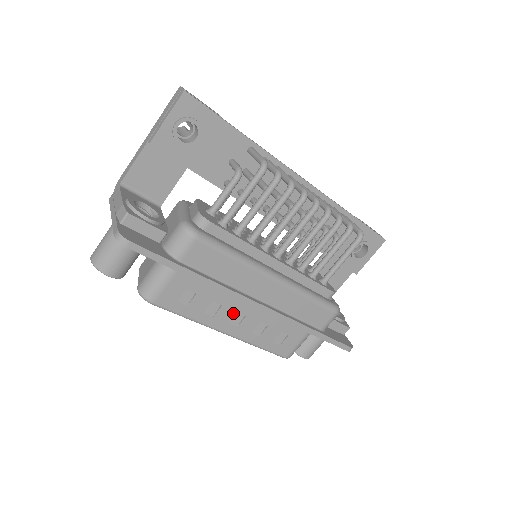
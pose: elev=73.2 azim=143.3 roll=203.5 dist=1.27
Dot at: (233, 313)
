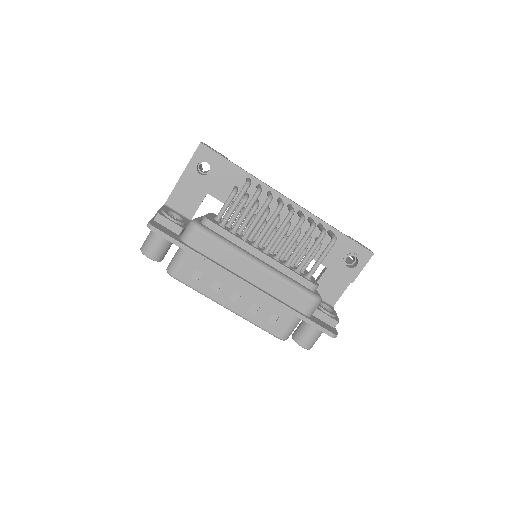
Dot at: (231, 291)
